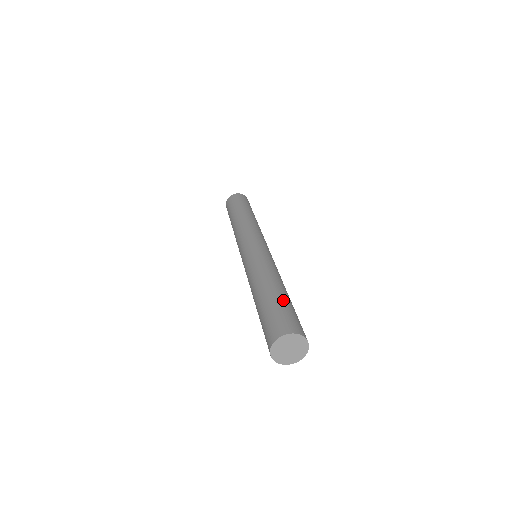
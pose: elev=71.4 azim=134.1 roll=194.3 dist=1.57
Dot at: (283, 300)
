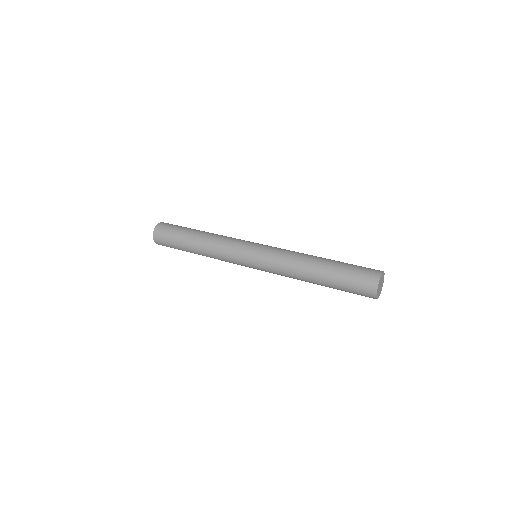
Dot at: (340, 265)
